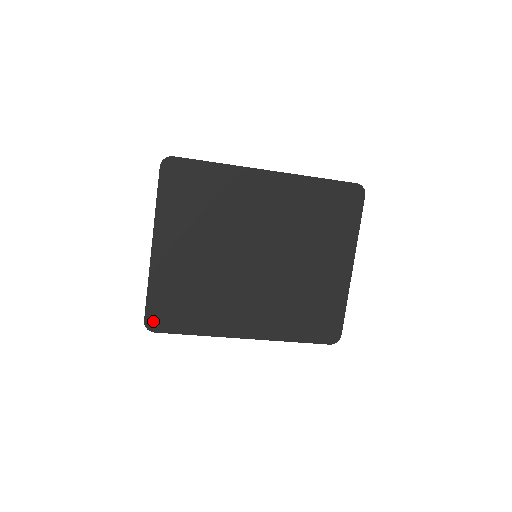
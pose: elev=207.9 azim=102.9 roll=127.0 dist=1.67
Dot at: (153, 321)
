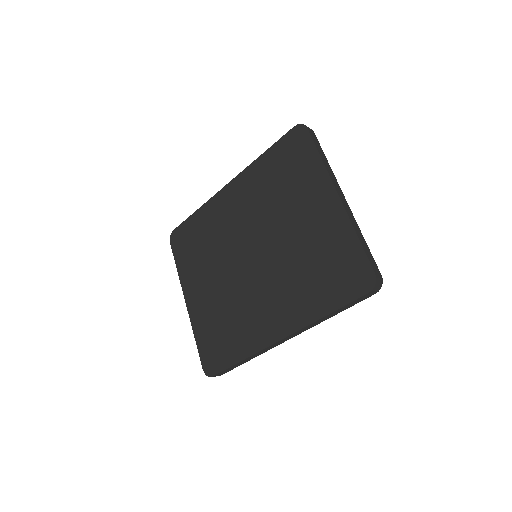
Dot at: (208, 366)
